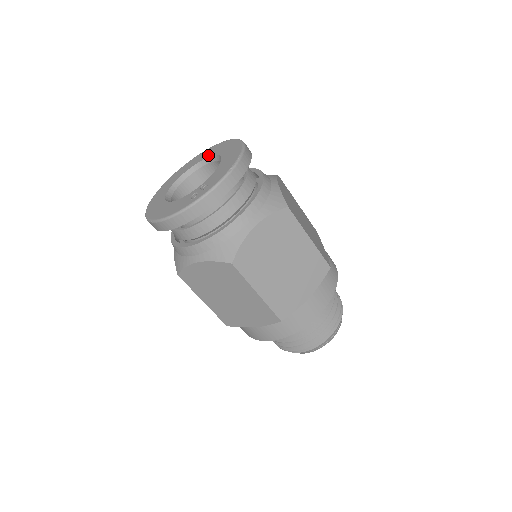
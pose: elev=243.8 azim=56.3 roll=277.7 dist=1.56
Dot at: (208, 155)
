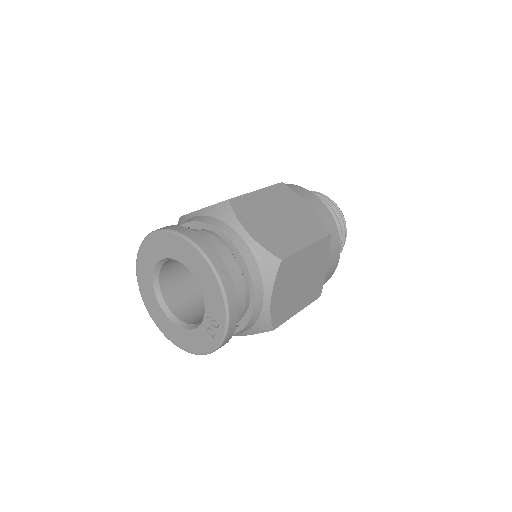
Dot at: (161, 255)
